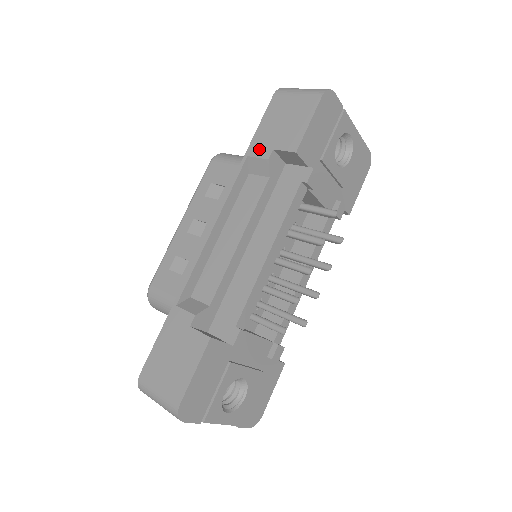
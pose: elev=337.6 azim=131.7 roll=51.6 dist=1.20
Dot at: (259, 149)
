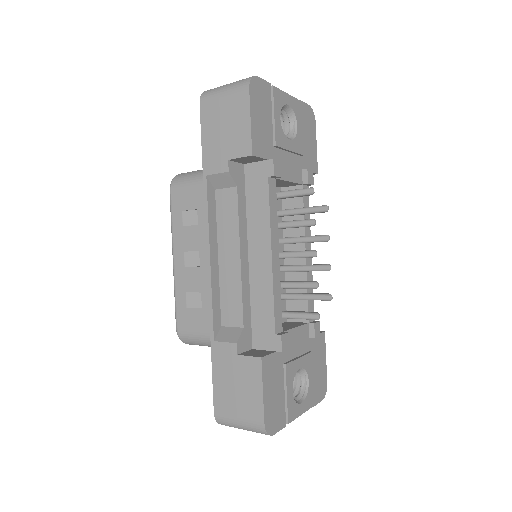
Dot at: (214, 164)
